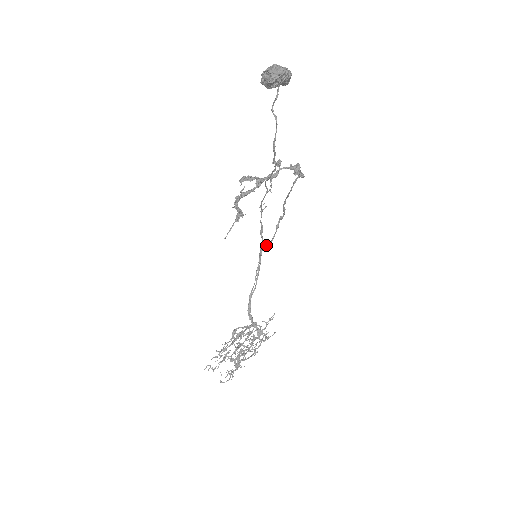
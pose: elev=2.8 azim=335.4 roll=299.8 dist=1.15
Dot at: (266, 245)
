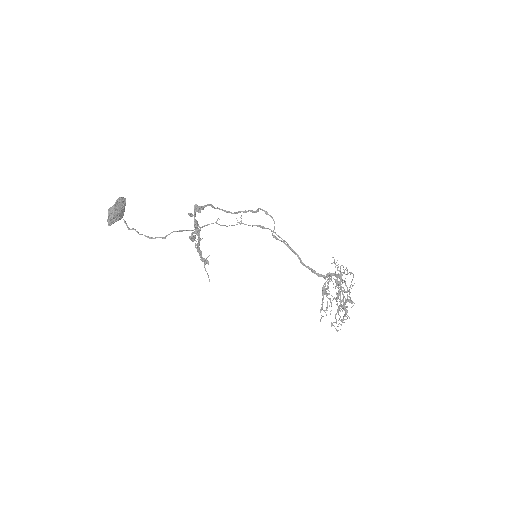
Dot at: (273, 231)
